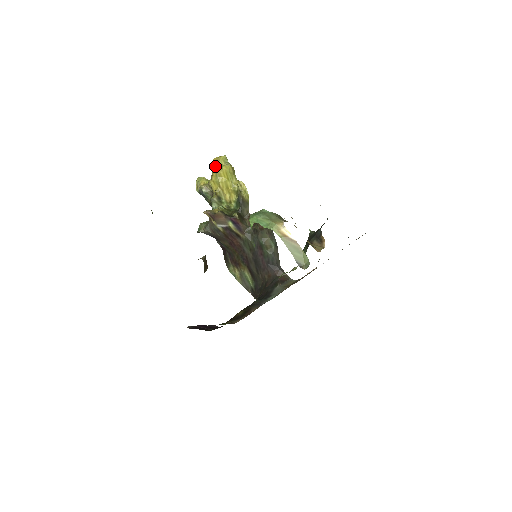
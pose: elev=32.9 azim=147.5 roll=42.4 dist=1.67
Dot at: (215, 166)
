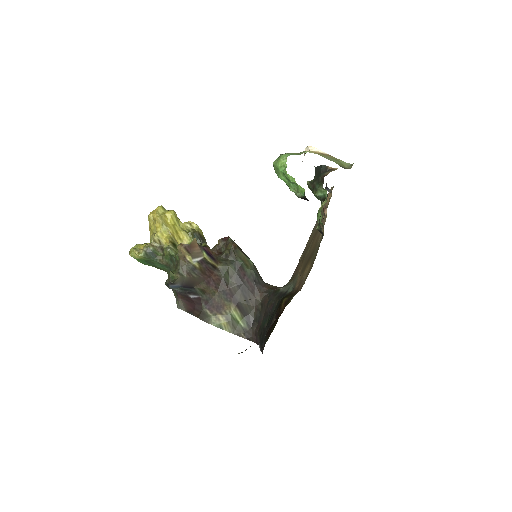
Dot at: (156, 217)
